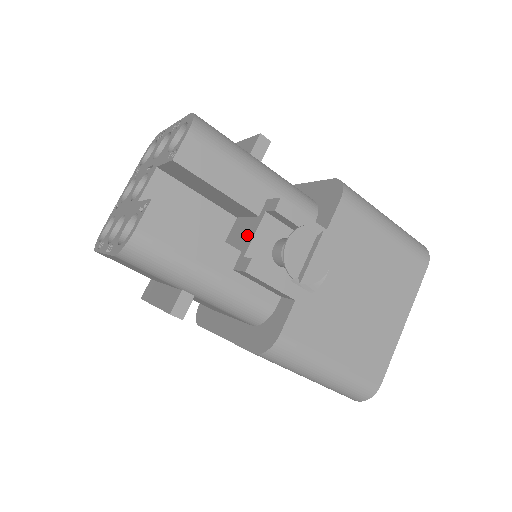
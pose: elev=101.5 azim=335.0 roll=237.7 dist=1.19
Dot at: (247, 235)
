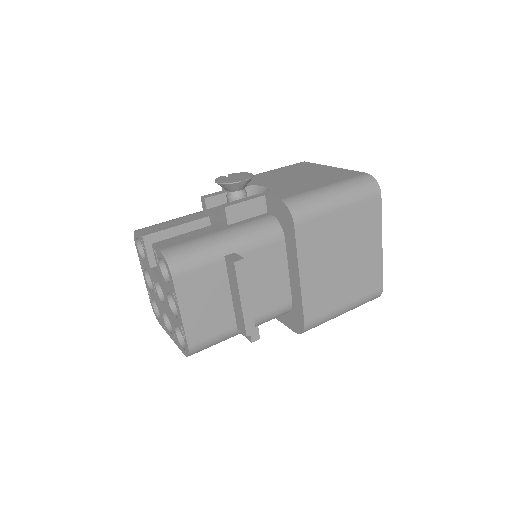
Dot at: (216, 222)
